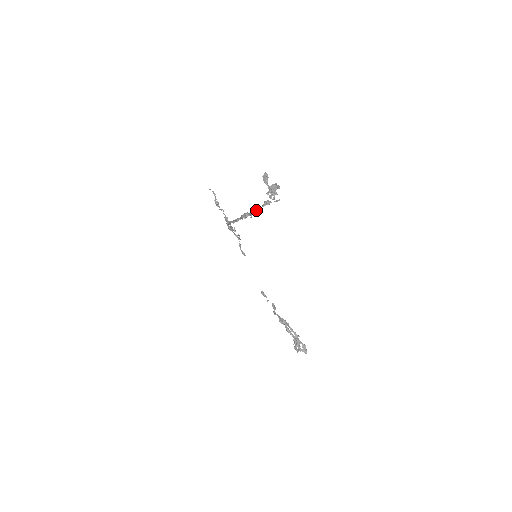
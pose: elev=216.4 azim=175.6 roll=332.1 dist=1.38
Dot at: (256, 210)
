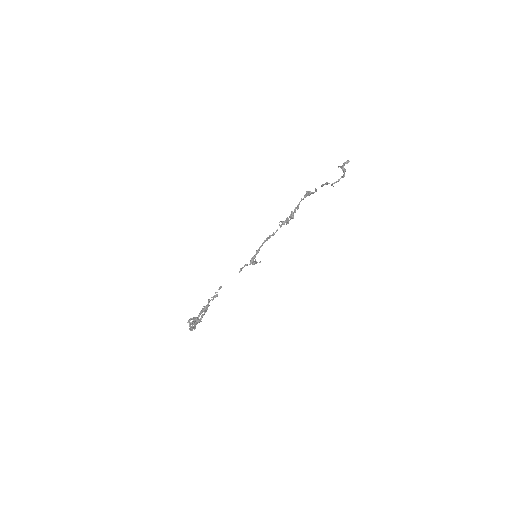
Dot at: (313, 192)
